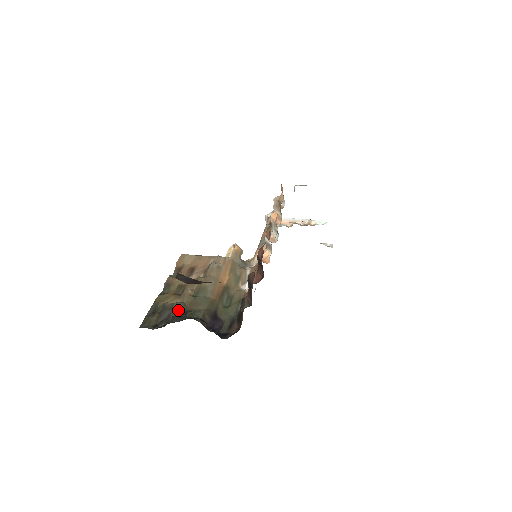
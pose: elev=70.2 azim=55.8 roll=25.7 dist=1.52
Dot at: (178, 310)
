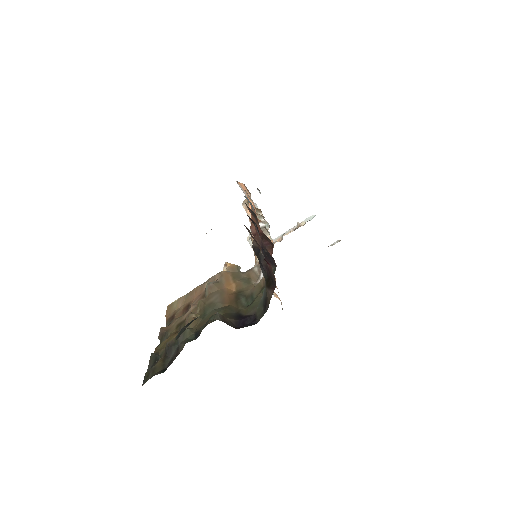
Dot at: (186, 337)
